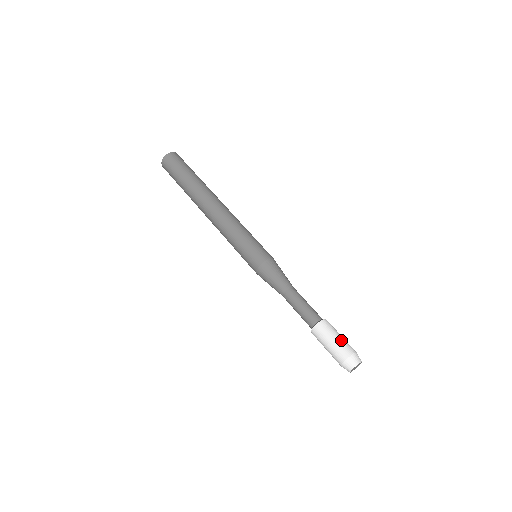
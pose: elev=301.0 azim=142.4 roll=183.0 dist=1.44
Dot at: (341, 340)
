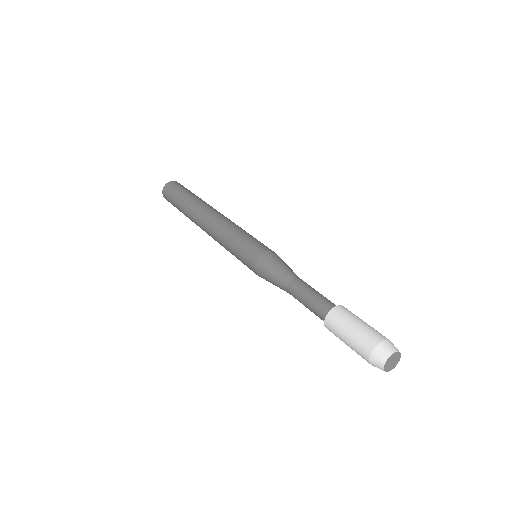
Dot at: occluded
